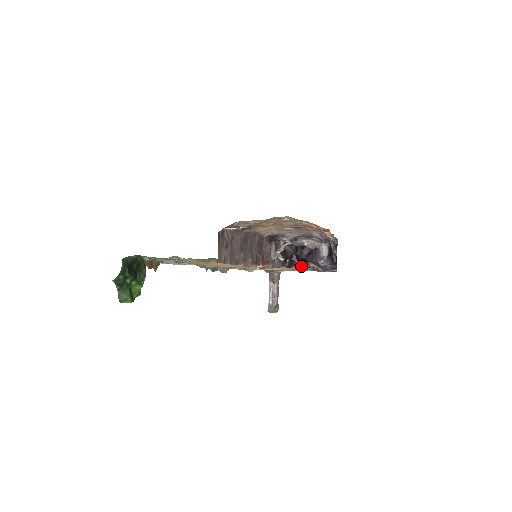
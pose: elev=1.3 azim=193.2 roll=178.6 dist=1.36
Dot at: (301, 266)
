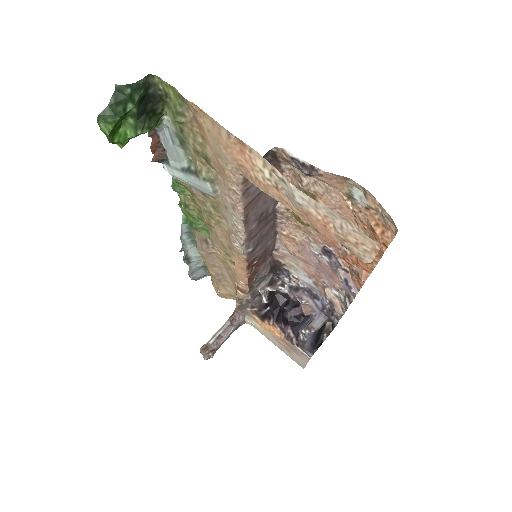
Dot at: (277, 325)
